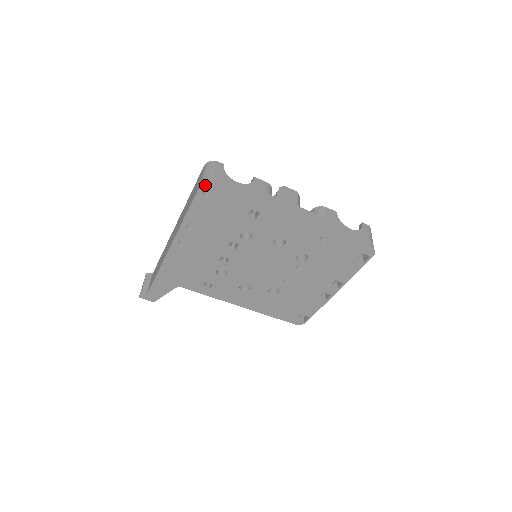
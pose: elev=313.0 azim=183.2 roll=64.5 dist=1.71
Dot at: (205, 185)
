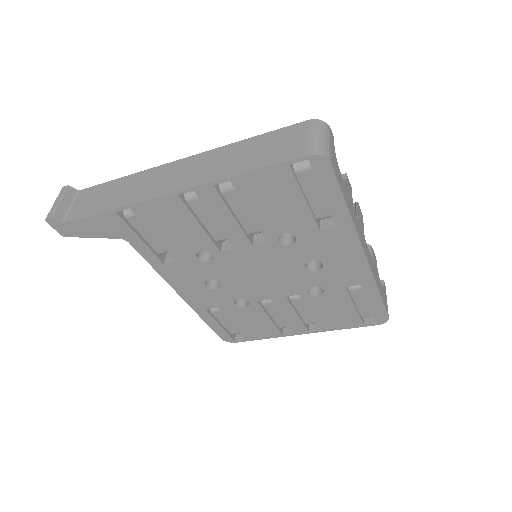
Dot at: (319, 158)
